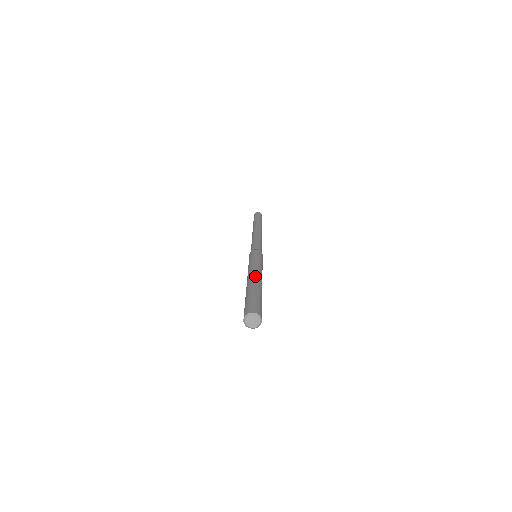
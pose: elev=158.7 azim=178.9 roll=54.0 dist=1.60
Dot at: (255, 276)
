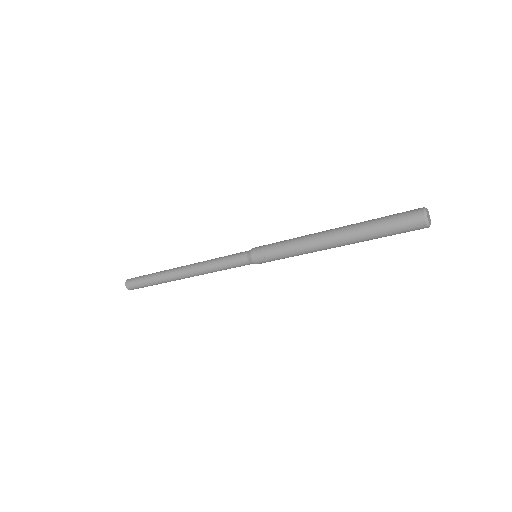
Dot at: (331, 229)
